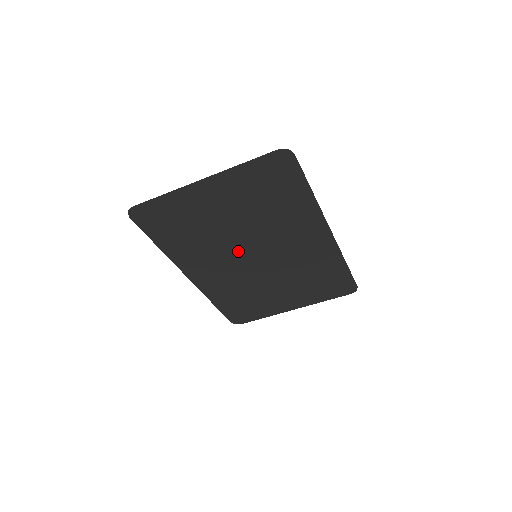
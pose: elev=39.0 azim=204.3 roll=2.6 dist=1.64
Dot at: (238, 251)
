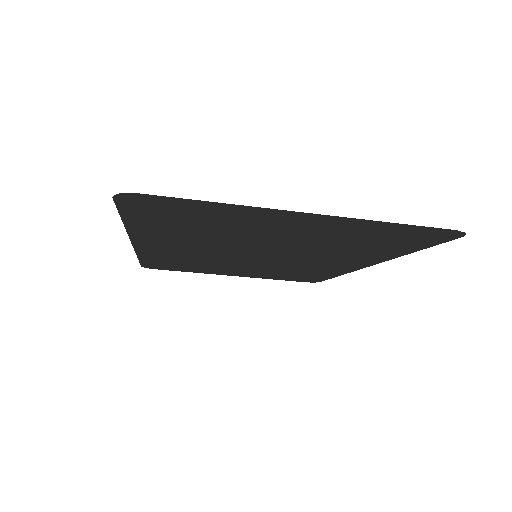
Dot at: (240, 250)
